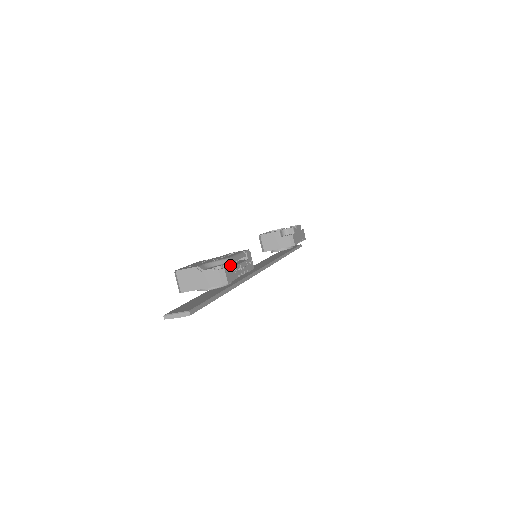
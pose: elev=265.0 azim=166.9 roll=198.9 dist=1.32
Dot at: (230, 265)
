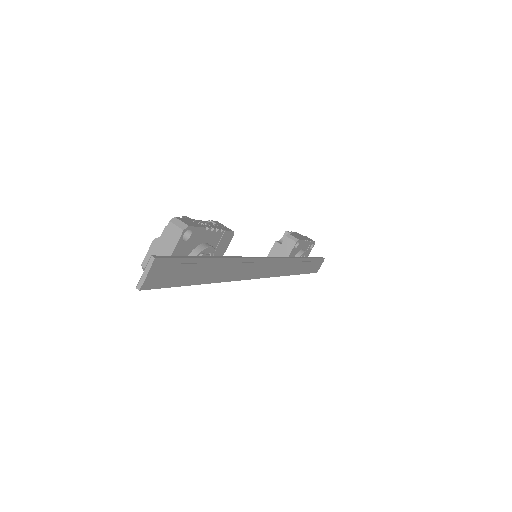
Dot at: (185, 219)
